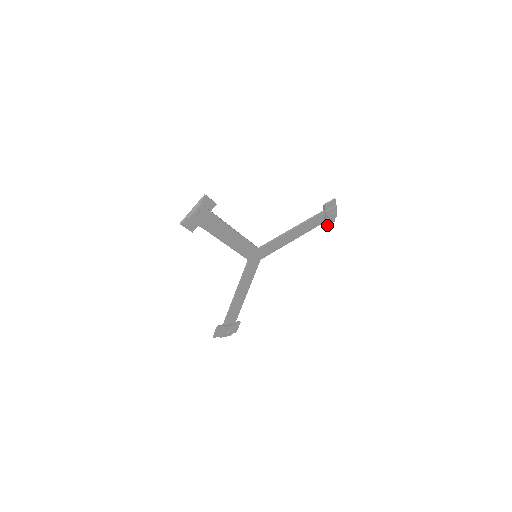
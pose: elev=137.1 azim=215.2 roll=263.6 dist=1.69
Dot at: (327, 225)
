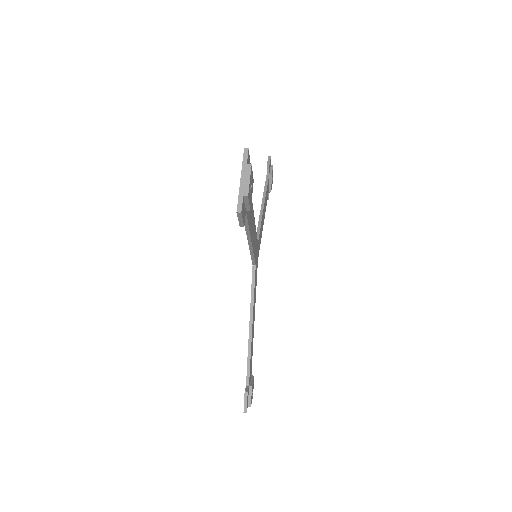
Dot at: (268, 196)
